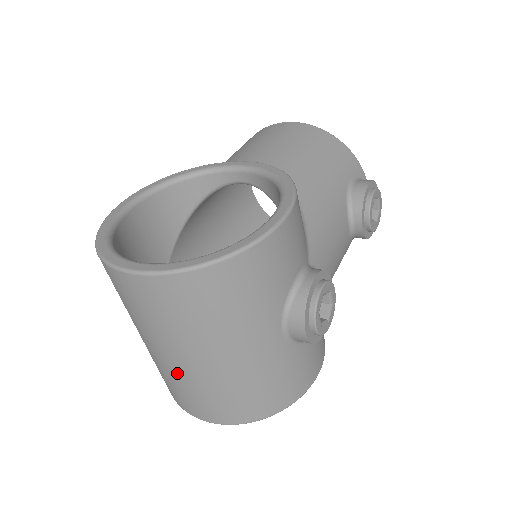
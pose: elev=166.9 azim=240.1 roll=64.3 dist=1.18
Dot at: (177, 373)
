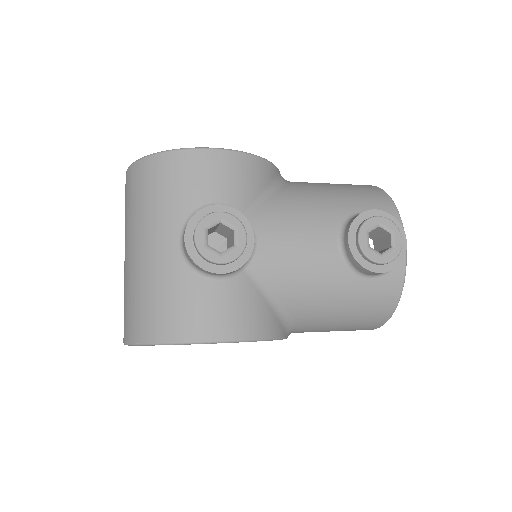
Dot at: occluded
